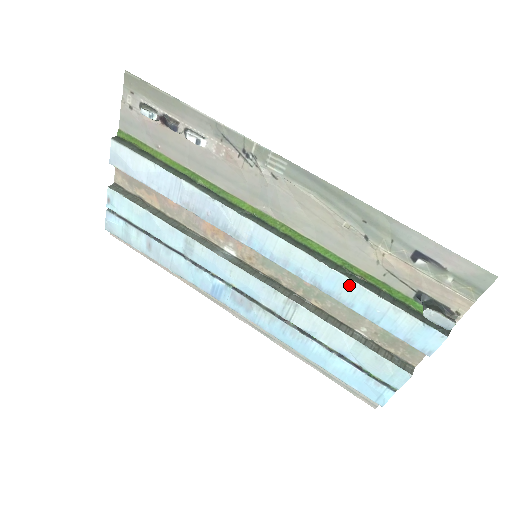
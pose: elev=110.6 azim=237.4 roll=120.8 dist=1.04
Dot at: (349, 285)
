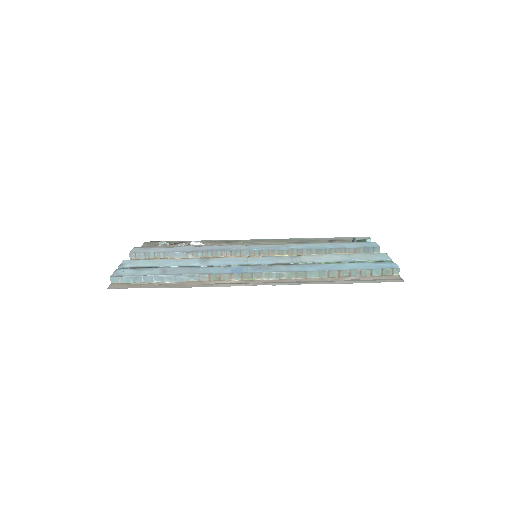
Dot at: (316, 244)
